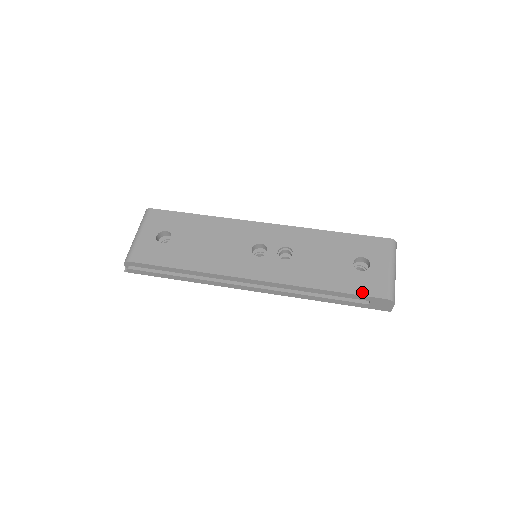
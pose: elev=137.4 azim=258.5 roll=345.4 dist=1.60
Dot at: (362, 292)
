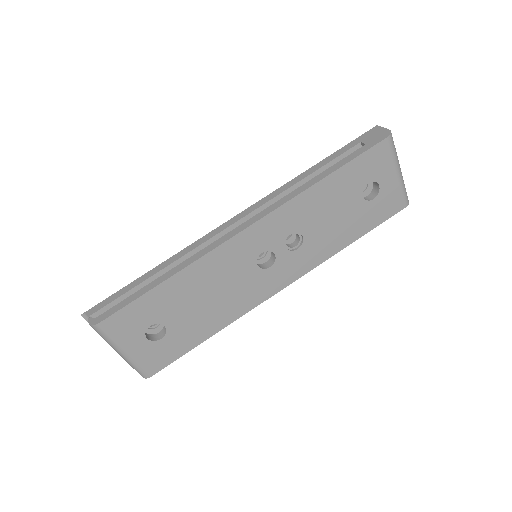
Dot at: (383, 219)
